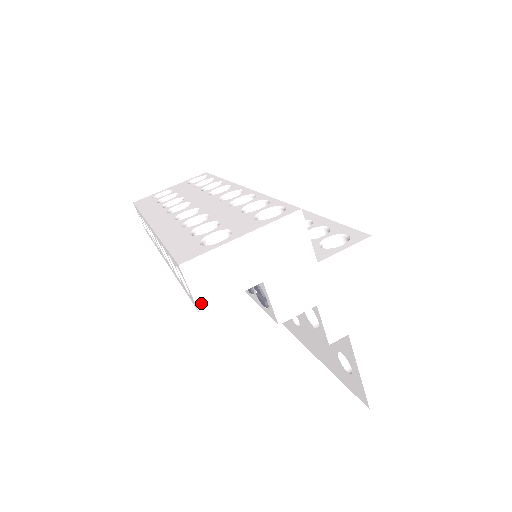
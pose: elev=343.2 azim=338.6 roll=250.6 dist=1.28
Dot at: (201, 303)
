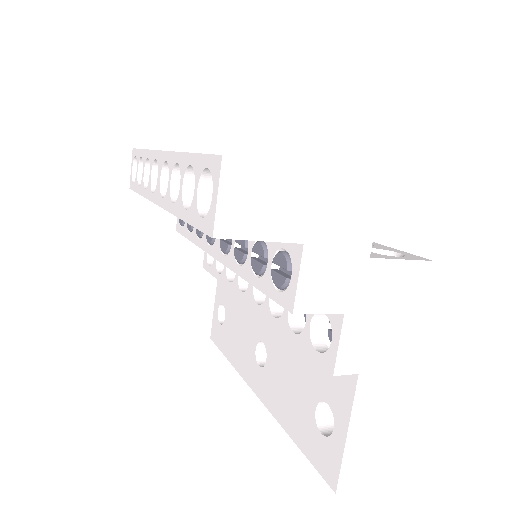
Dot at: (221, 225)
